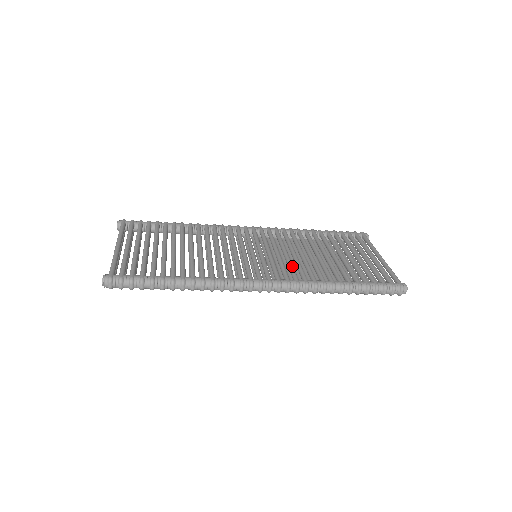
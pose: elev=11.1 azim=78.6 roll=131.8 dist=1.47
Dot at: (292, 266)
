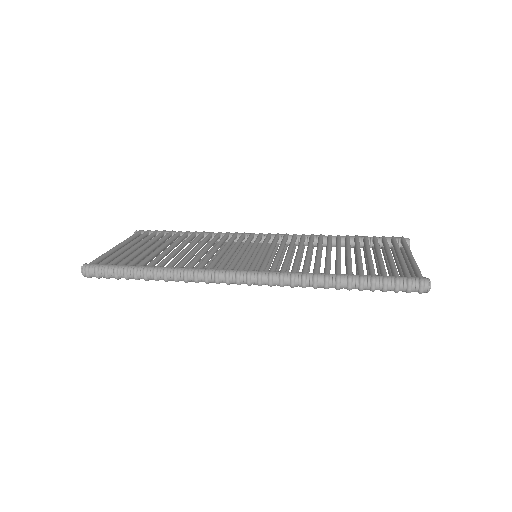
Dot at: (286, 261)
